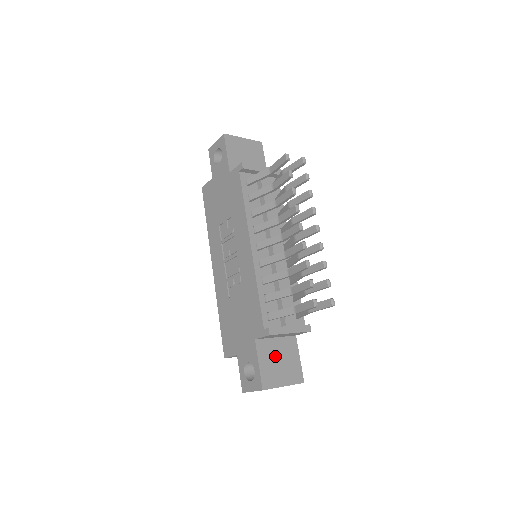
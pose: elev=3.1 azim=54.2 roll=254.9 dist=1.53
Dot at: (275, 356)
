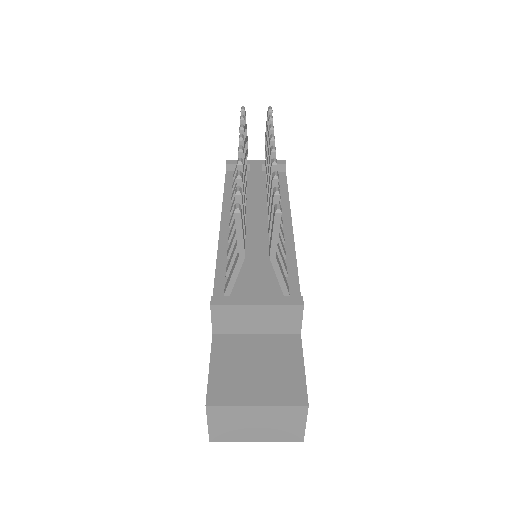
Dot at: (248, 359)
